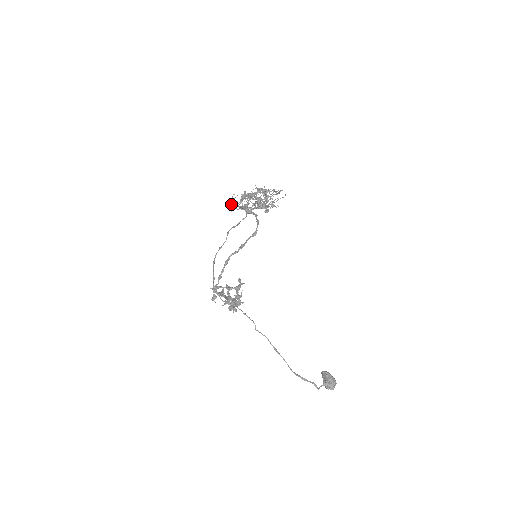
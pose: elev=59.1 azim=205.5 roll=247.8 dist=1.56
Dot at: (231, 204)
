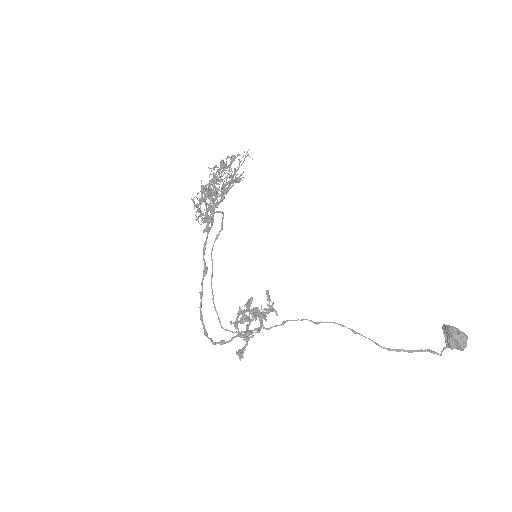
Dot at: occluded
